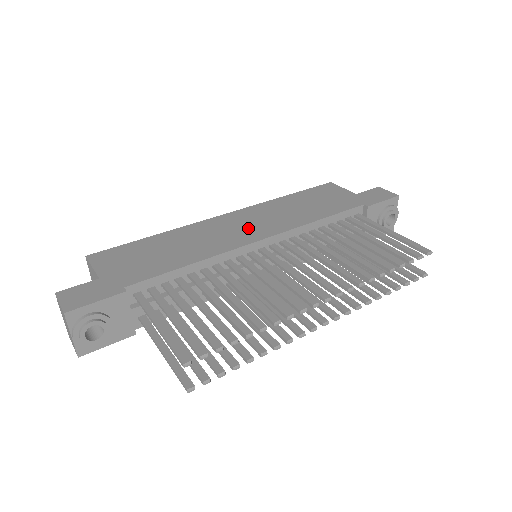
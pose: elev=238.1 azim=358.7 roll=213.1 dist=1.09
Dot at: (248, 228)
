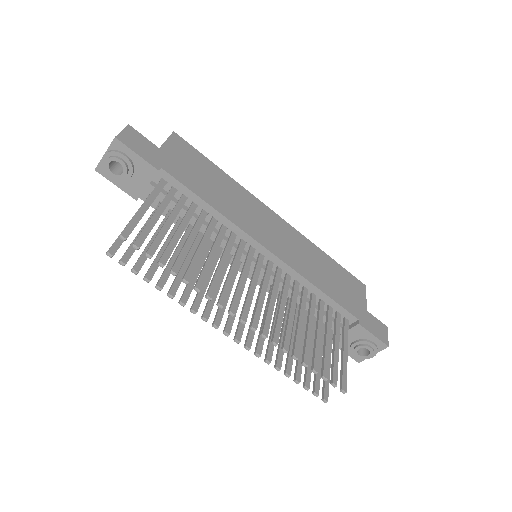
Dot at: (274, 236)
